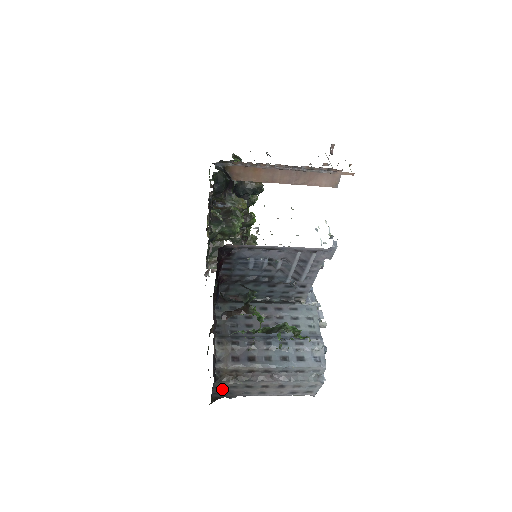
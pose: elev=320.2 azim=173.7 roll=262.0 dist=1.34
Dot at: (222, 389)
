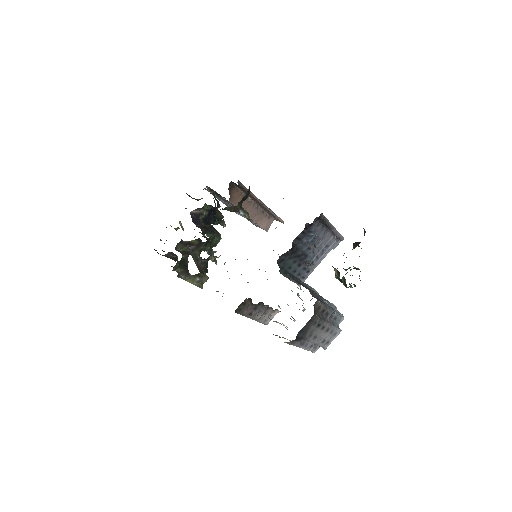
Dot at: (309, 325)
